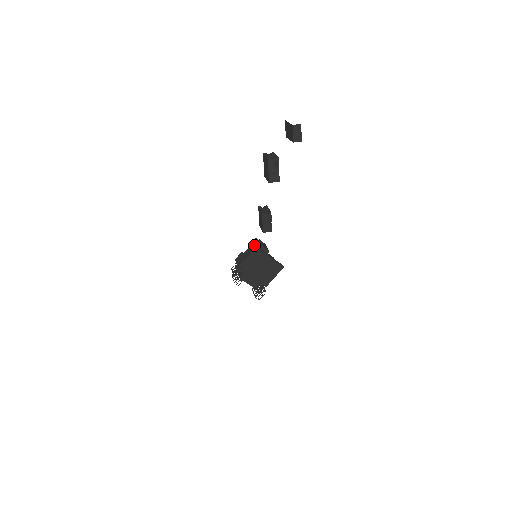
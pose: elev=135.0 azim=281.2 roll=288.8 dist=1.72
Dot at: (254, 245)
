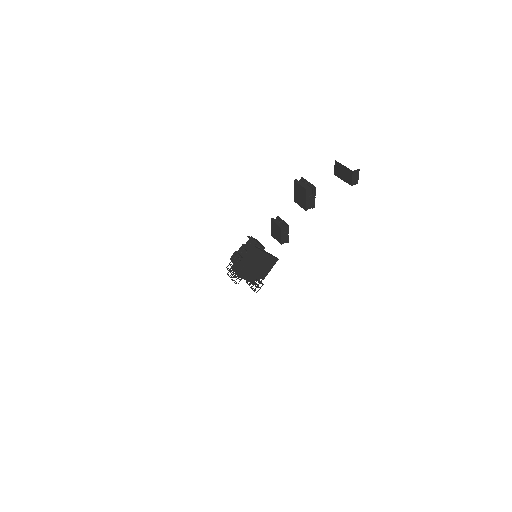
Dot at: (247, 242)
